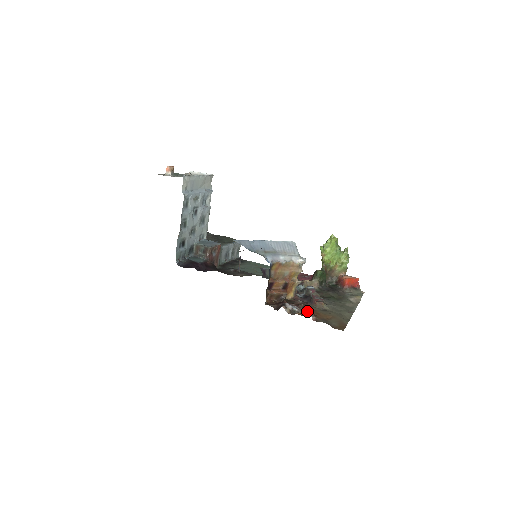
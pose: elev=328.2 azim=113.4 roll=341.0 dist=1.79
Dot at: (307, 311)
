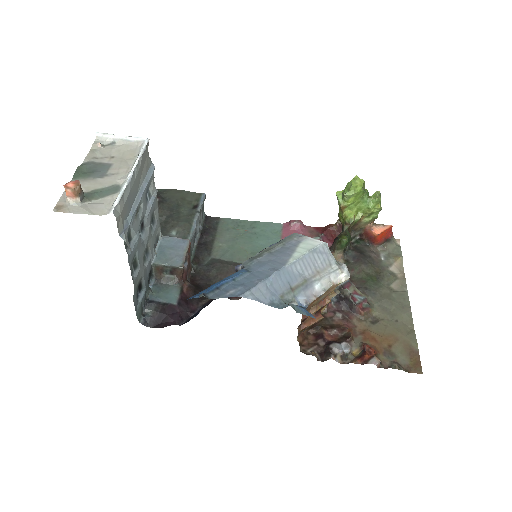
Dot at: (362, 346)
